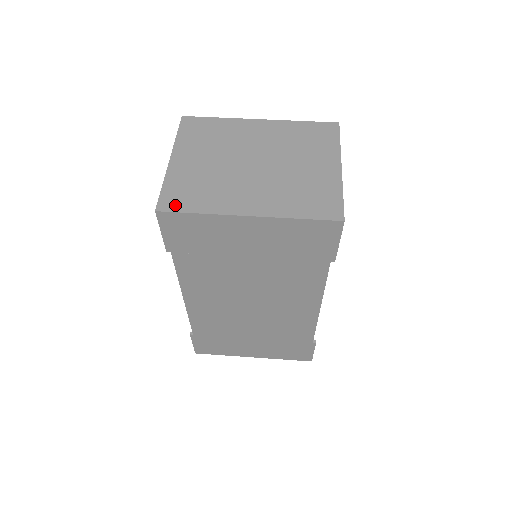
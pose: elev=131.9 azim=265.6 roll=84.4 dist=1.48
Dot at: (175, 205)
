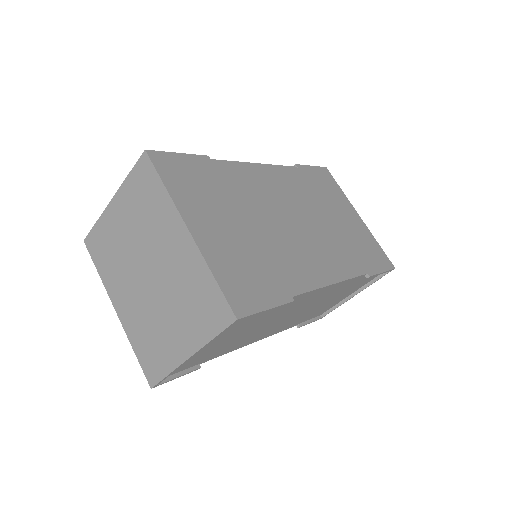
Dot at: (93, 250)
